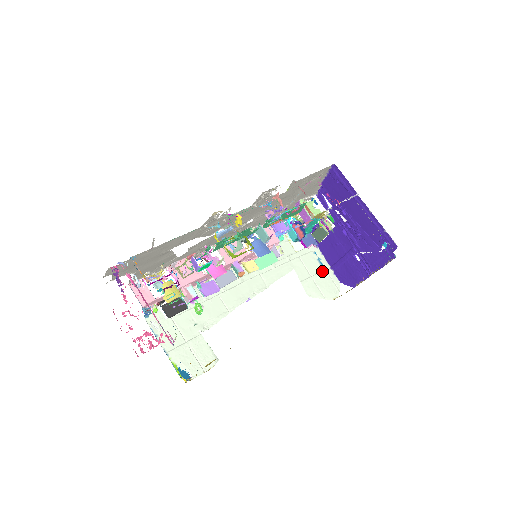
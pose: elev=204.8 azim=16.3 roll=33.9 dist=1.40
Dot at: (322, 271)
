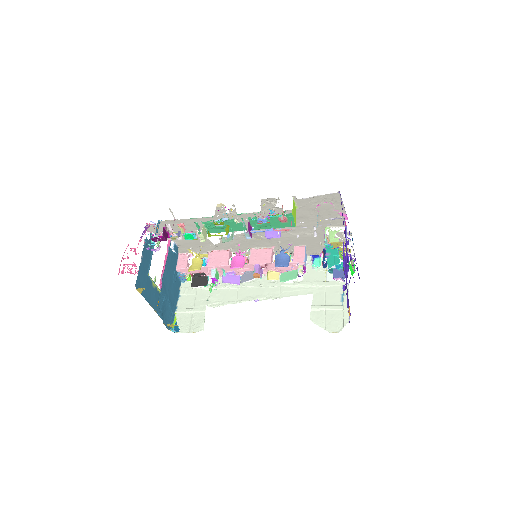
Dot at: (338, 305)
